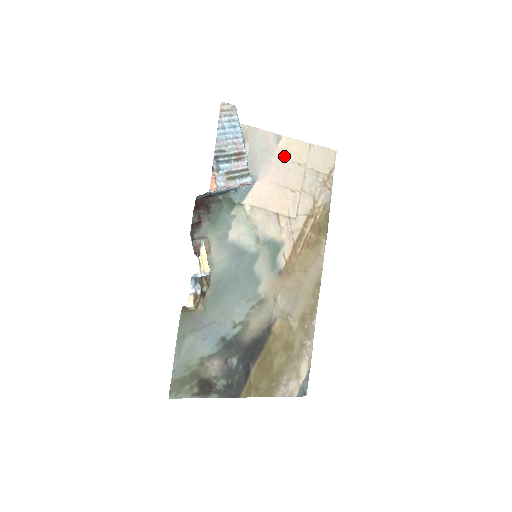
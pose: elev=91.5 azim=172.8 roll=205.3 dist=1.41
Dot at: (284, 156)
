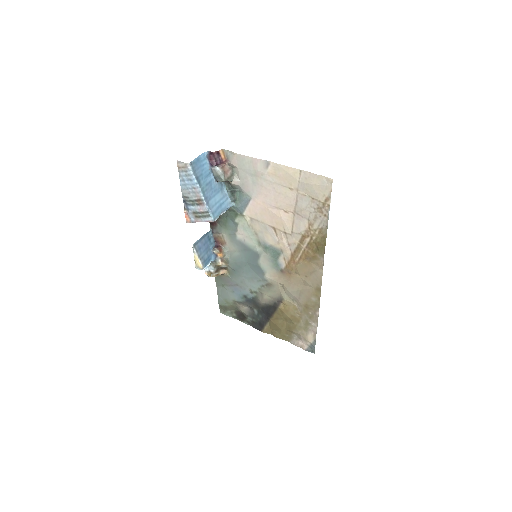
Dot at: (274, 180)
